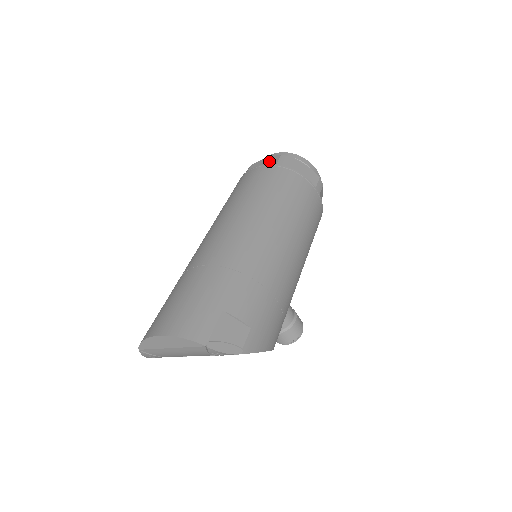
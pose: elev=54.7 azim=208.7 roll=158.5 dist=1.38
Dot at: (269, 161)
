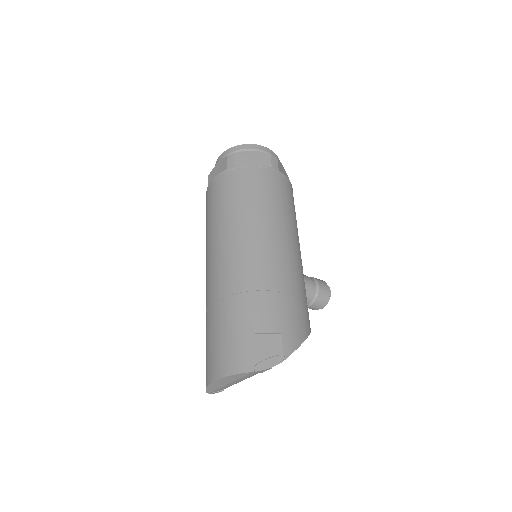
Dot at: (220, 167)
